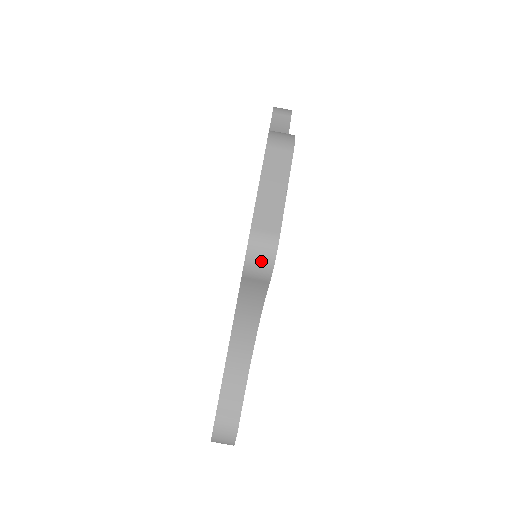
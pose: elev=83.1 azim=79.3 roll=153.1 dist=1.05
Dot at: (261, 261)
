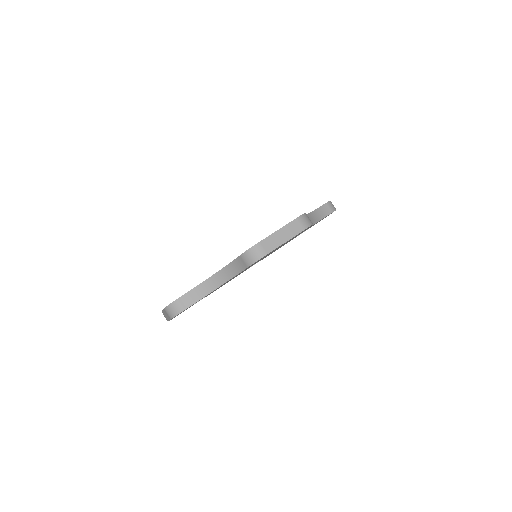
Dot at: (252, 257)
